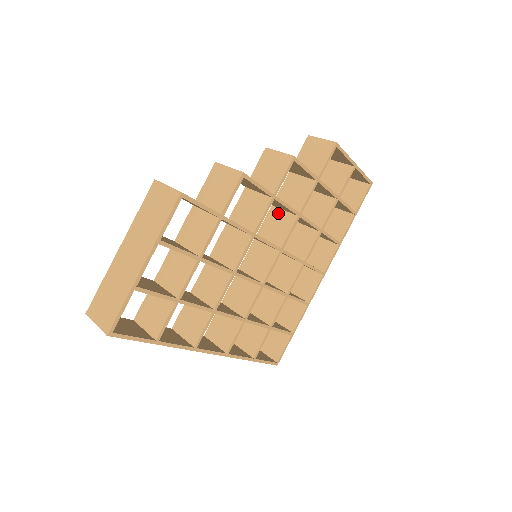
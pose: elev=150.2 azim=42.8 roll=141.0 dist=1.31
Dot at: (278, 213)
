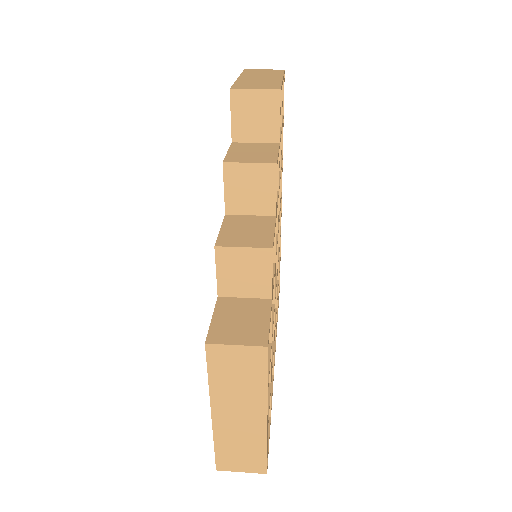
Dot at: occluded
